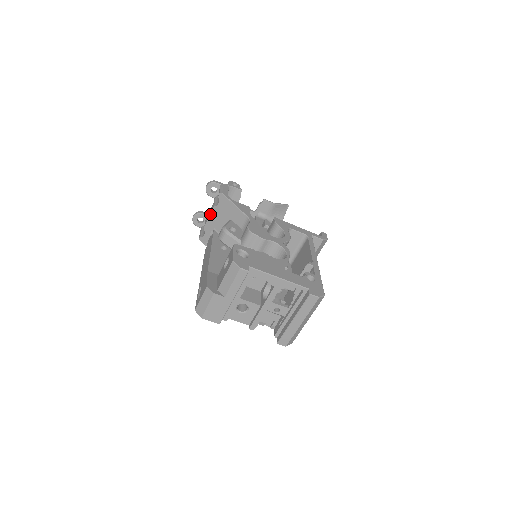
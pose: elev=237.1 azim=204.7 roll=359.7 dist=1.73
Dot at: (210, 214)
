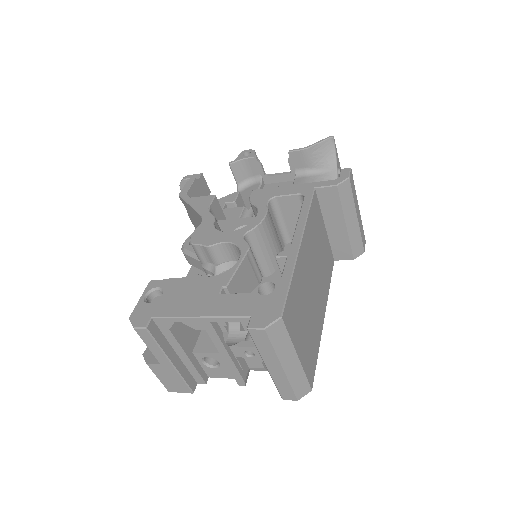
Dot at: occluded
